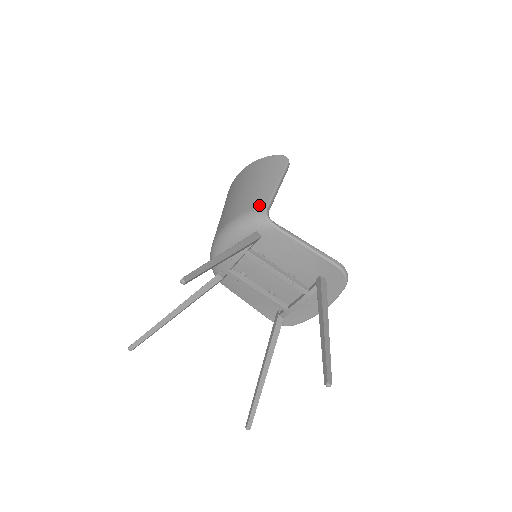
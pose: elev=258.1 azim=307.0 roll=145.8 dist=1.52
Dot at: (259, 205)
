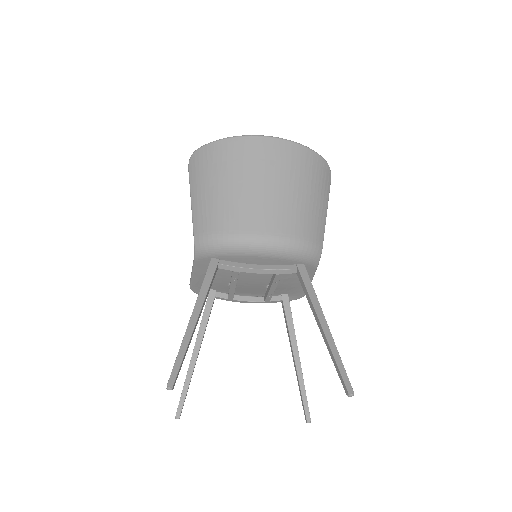
Dot at: (319, 238)
